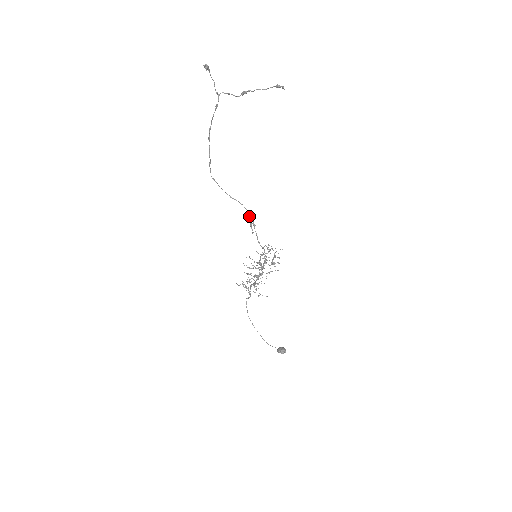
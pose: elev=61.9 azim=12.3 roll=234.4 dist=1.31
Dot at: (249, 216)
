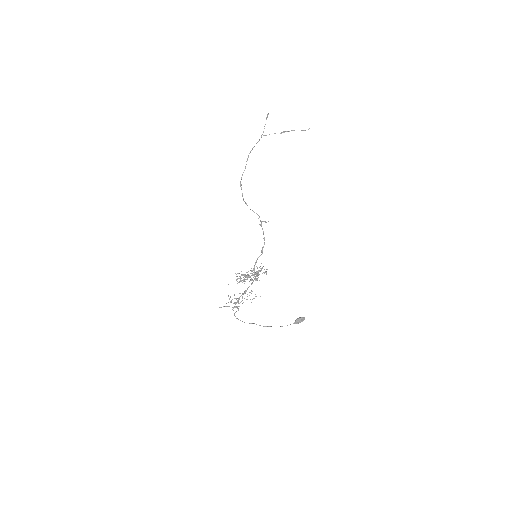
Dot at: (259, 217)
